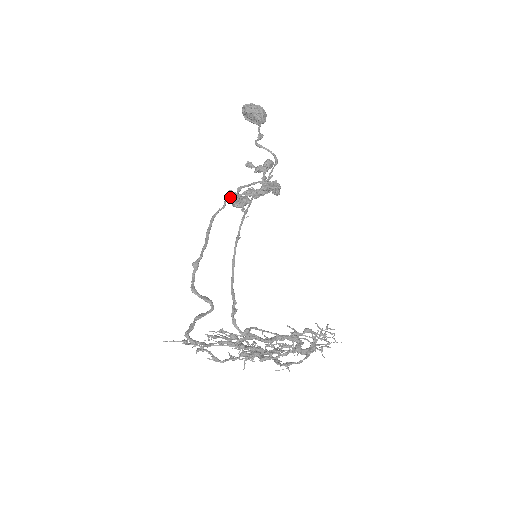
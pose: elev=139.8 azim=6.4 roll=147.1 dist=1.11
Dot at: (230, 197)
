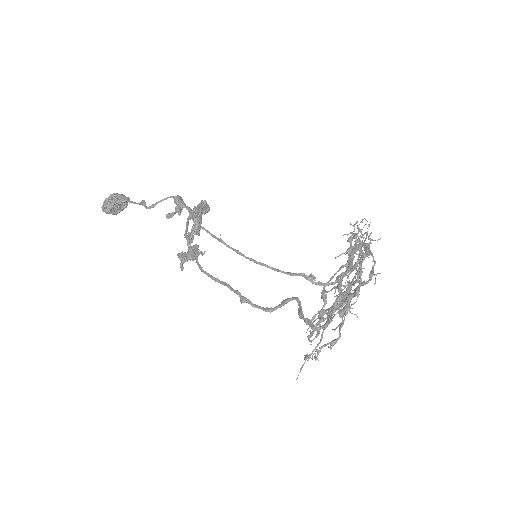
Dot at: (190, 247)
